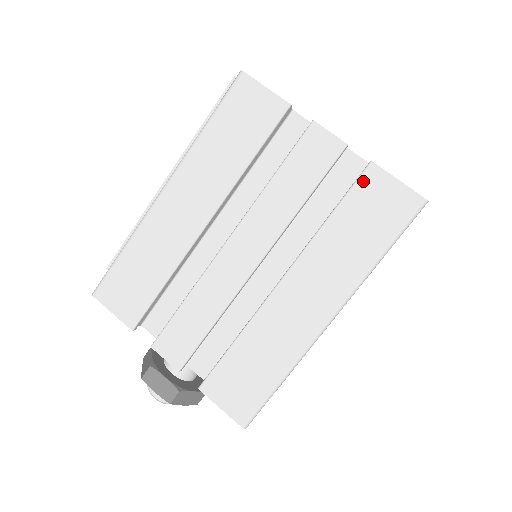
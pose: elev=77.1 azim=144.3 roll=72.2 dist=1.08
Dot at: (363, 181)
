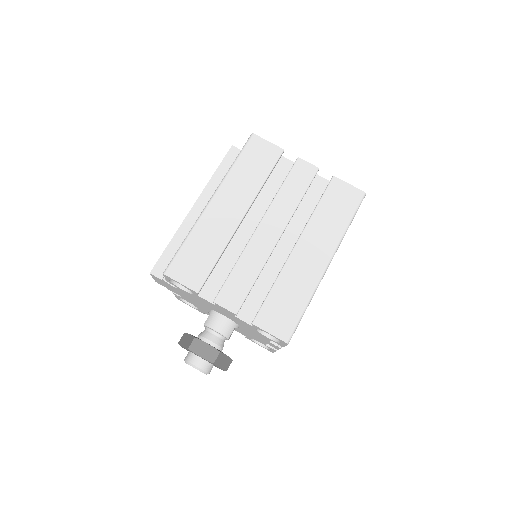
Dot at: (331, 186)
